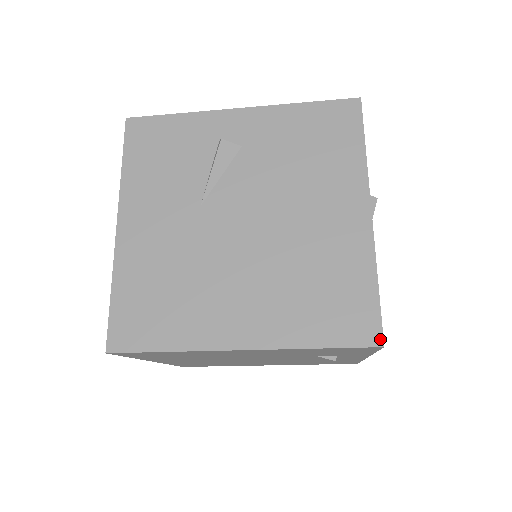
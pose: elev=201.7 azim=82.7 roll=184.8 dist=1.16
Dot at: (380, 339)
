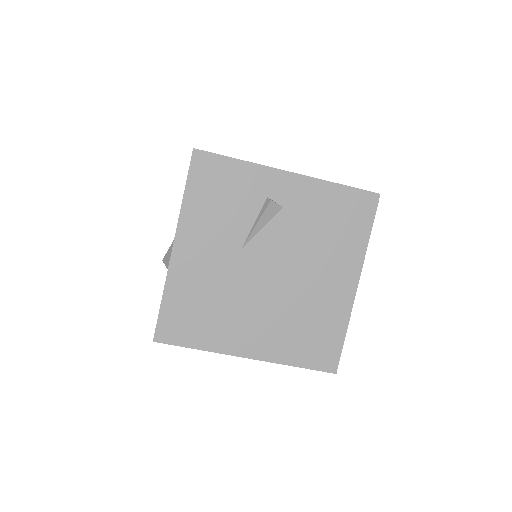
Dot at: (335, 369)
